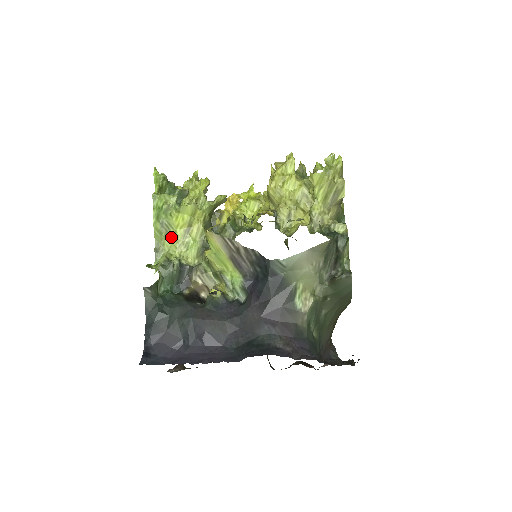
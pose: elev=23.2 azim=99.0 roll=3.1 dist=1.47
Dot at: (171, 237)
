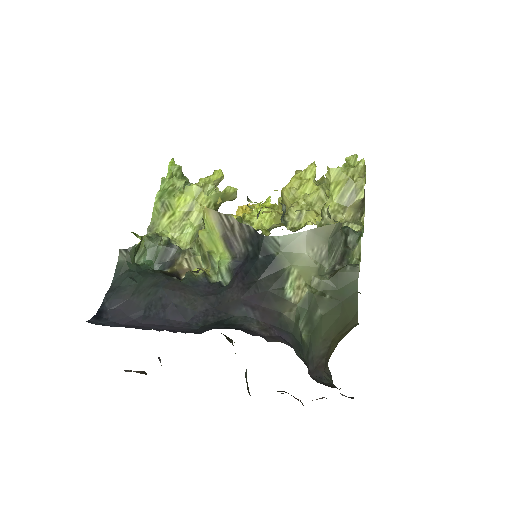
Dot at: (168, 218)
